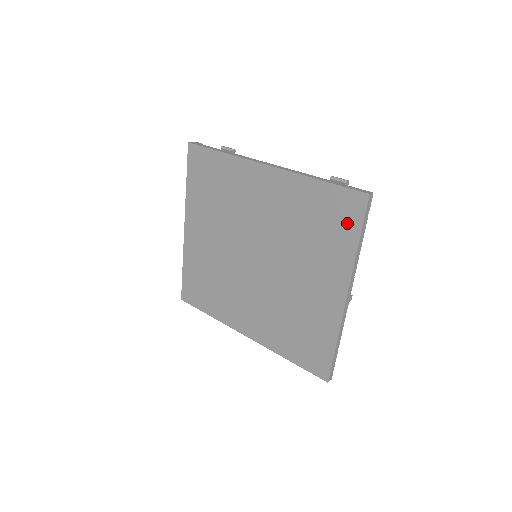
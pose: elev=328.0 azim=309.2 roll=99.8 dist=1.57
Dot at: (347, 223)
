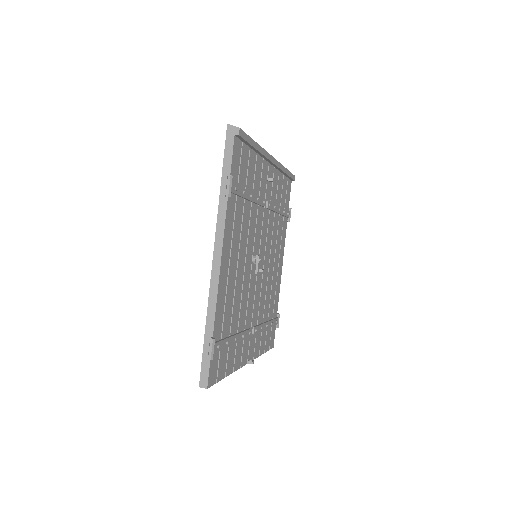
Dot at: occluded
